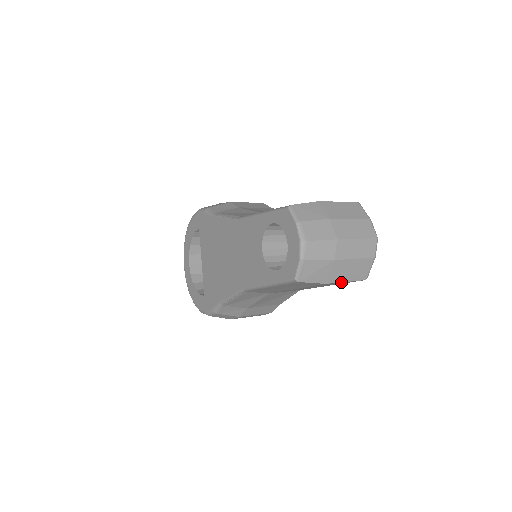
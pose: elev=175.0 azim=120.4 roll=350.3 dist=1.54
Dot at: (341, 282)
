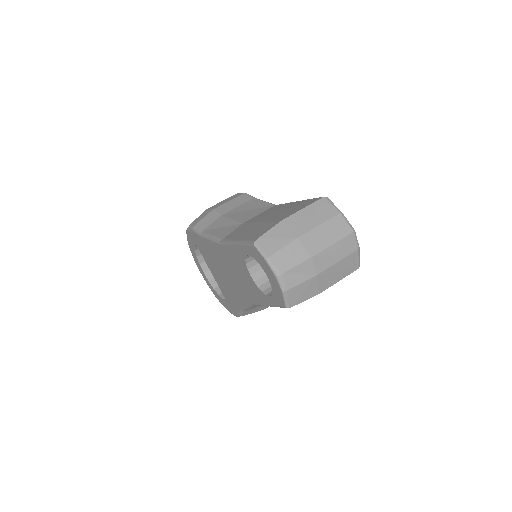
Dot at: (334, 283)
